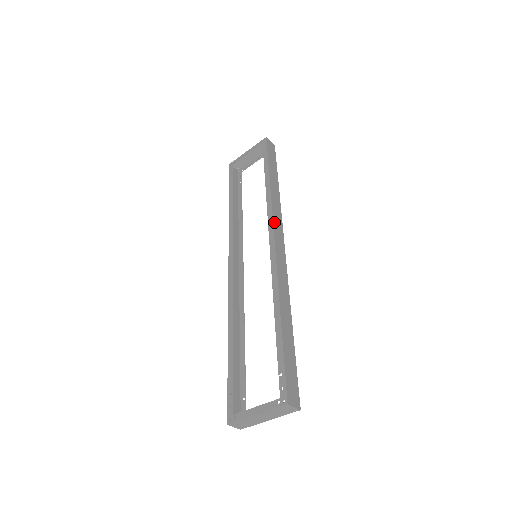
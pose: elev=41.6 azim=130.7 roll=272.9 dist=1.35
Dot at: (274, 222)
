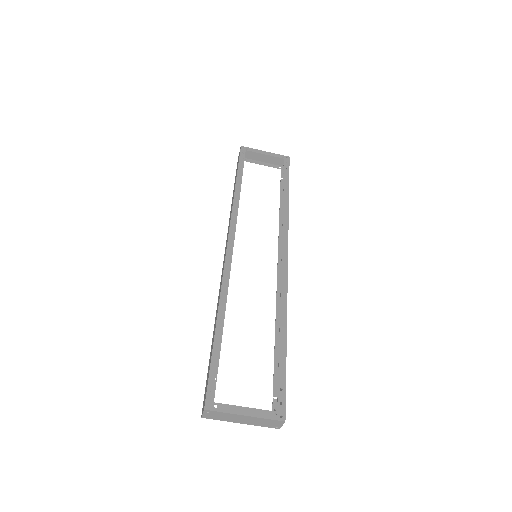
Dot at: occluded
